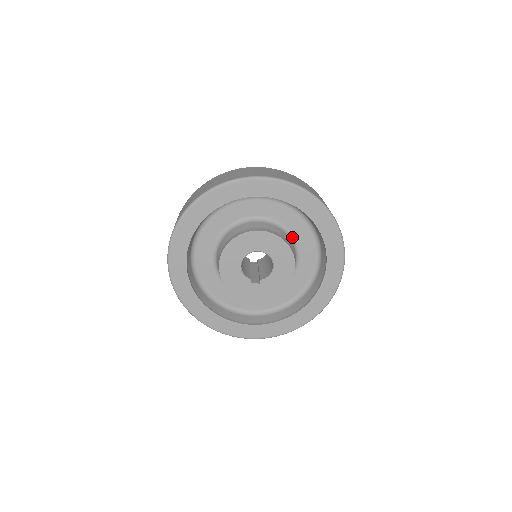
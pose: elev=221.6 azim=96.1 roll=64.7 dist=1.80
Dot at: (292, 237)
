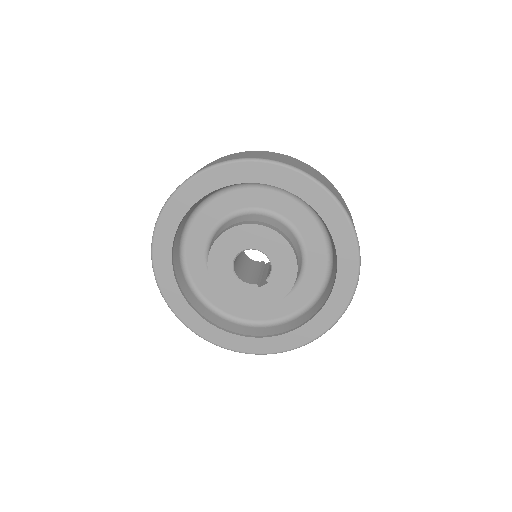
Dot at: (273, 215)
